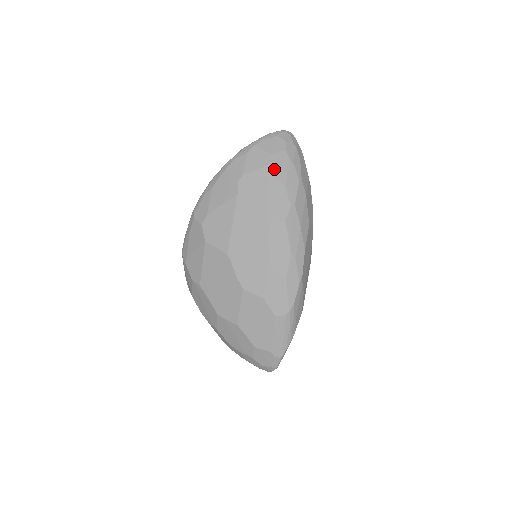
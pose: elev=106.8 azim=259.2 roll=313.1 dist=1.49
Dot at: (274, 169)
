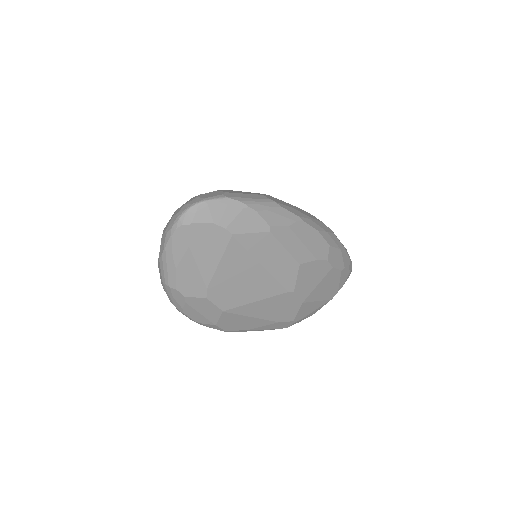
Dot at: occluded
